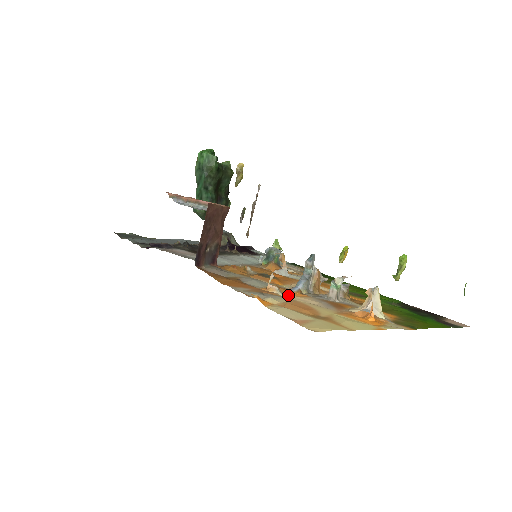
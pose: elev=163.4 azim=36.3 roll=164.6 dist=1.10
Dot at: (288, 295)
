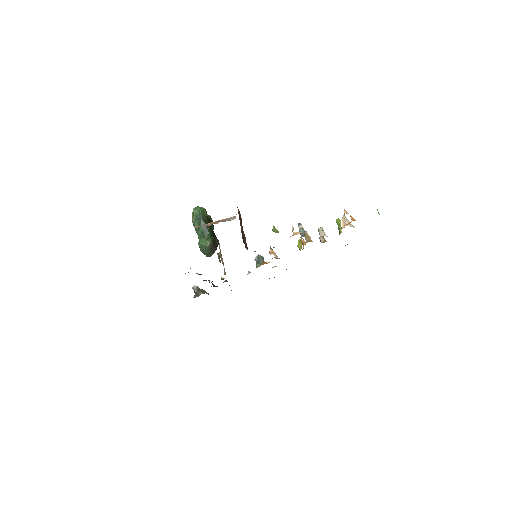
Dot at: occluded
